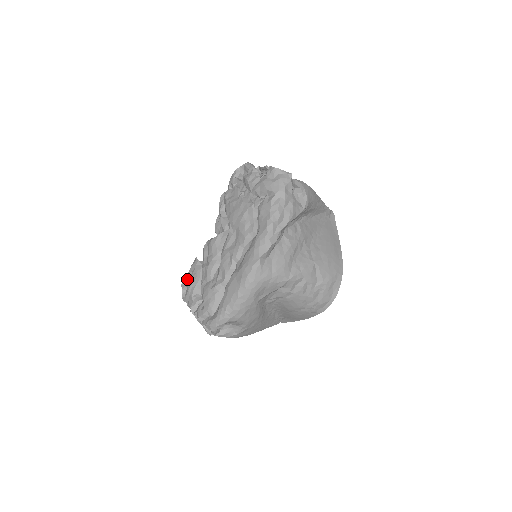
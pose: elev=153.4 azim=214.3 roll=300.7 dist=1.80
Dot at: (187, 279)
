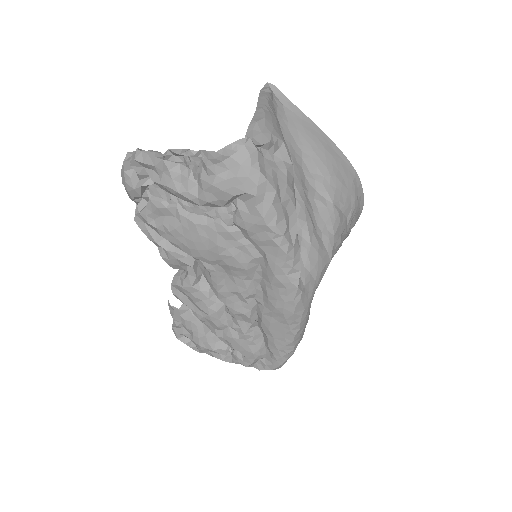
Dot at: (181, 332)
